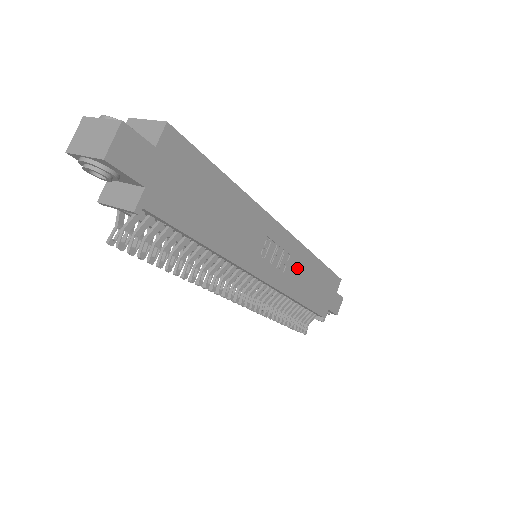
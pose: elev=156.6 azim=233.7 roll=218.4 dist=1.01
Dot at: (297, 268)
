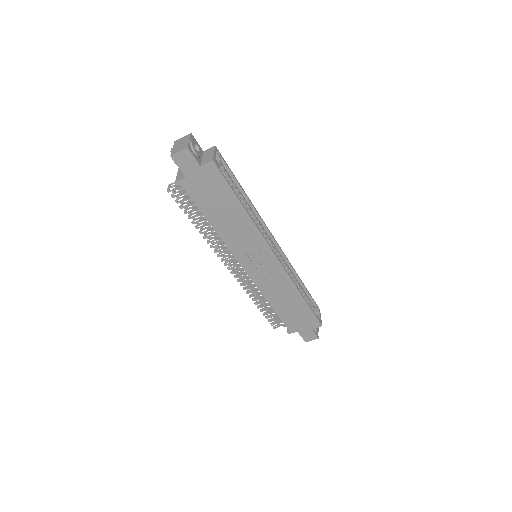
Dot at: (277, 285)
